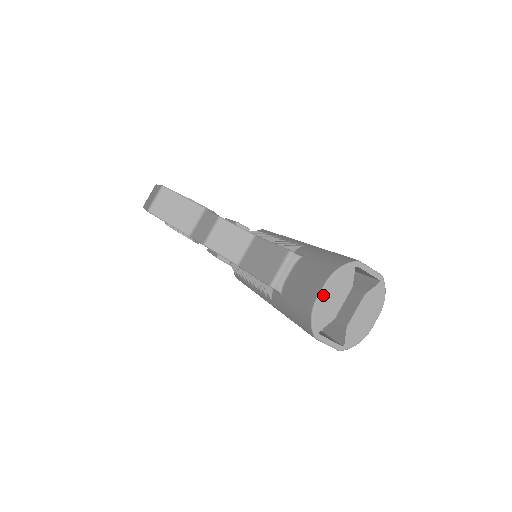
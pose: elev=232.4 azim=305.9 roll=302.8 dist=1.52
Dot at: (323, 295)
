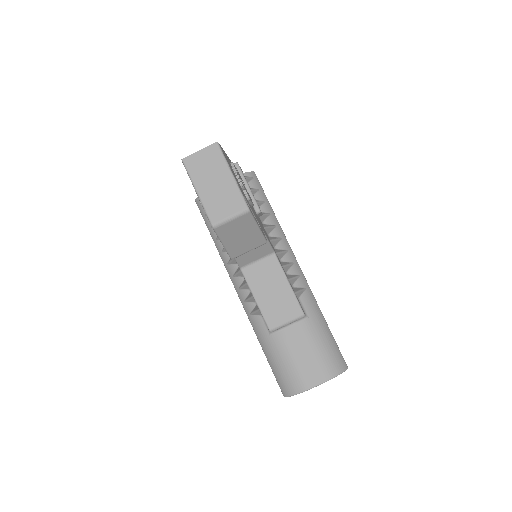
Dot at: occluded
